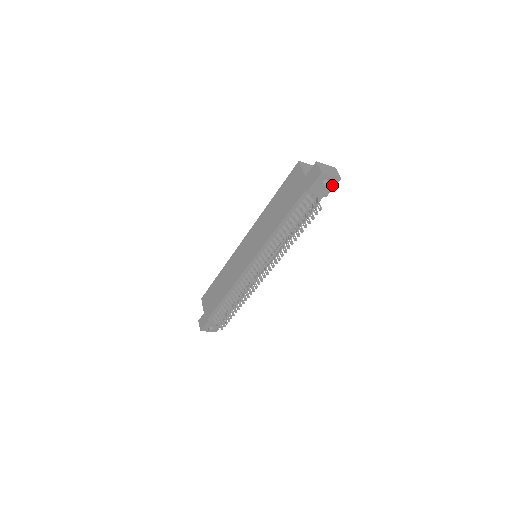
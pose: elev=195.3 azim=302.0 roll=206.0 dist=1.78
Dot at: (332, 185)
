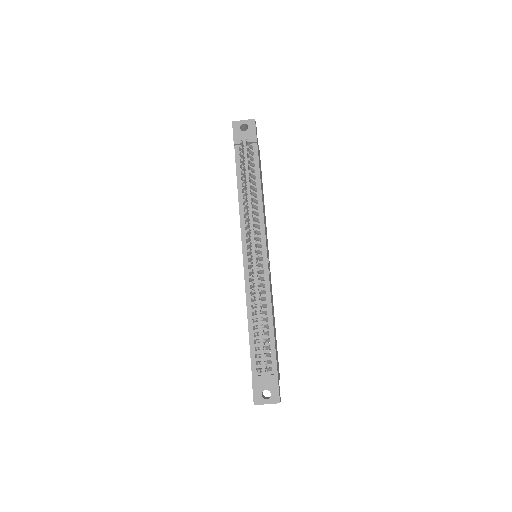
Dot at: (252, 128)
